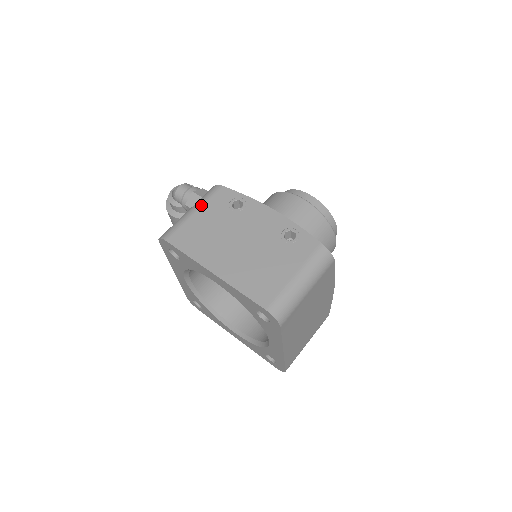
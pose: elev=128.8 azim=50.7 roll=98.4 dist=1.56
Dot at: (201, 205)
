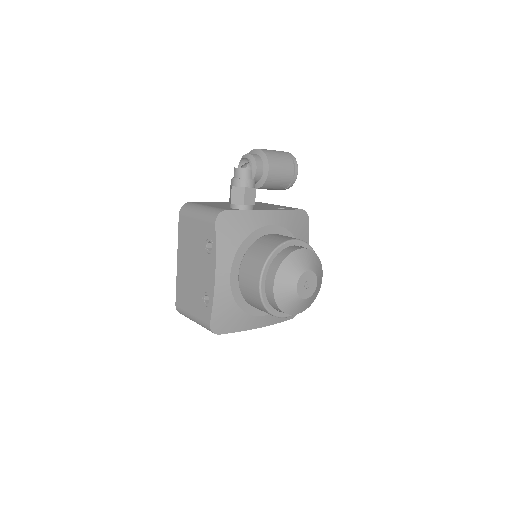
Dot at: (200, 218)
